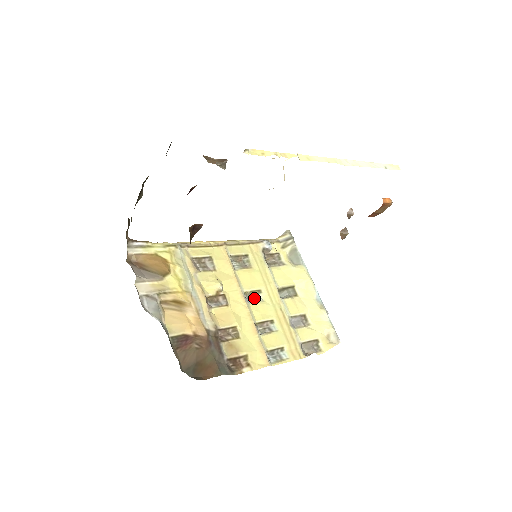
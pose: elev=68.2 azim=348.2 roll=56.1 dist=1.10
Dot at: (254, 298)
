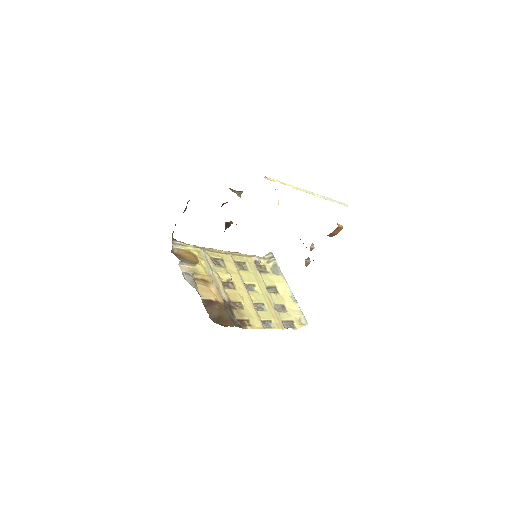
Dot at: (251, 289)
